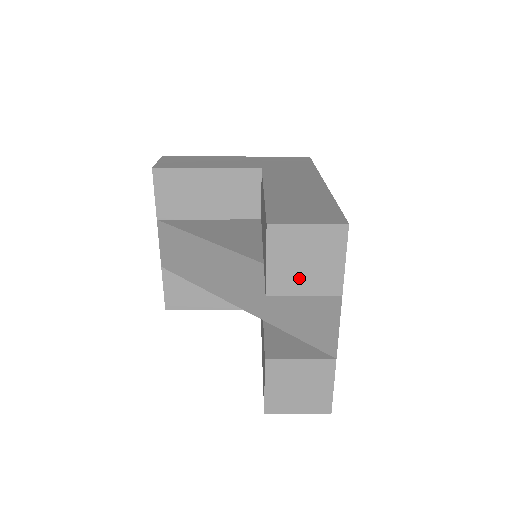
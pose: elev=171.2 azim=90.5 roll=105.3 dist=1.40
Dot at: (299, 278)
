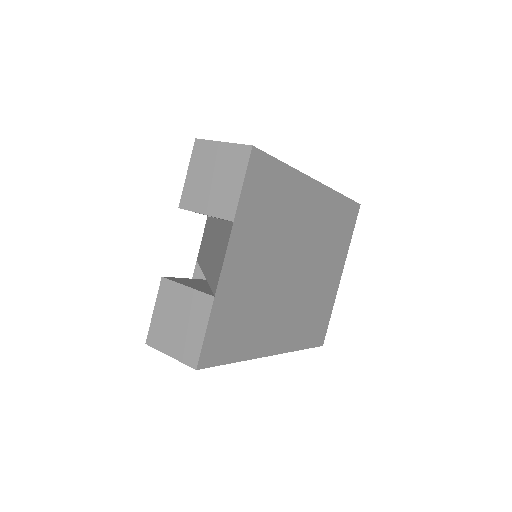
Dot at: (205, 195)
